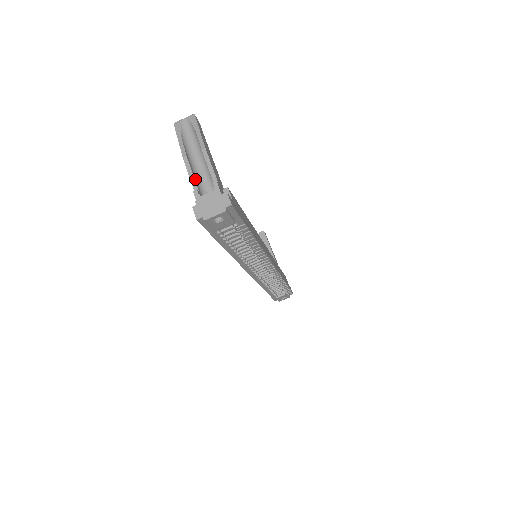
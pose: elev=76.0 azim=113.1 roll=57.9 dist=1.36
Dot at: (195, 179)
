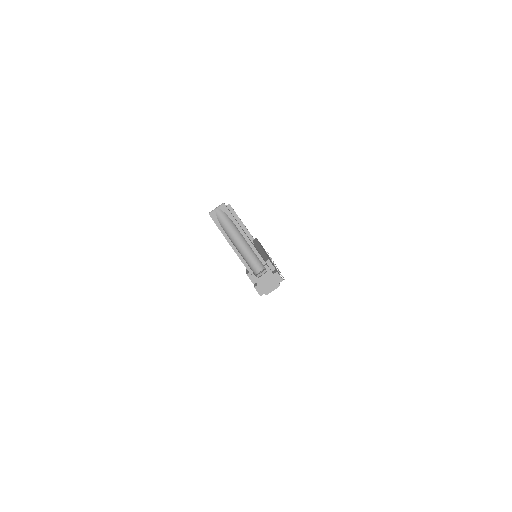
Dot at: (246, 262)
